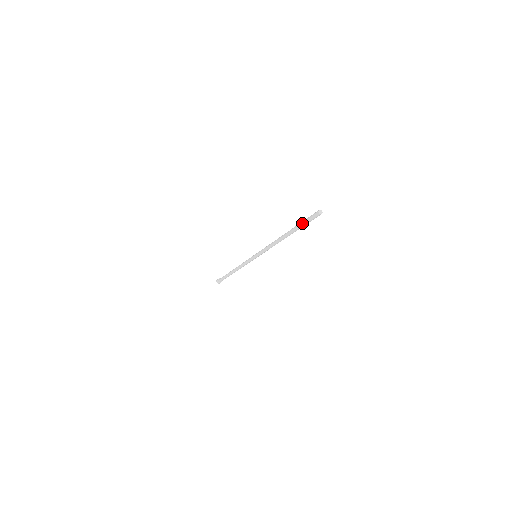
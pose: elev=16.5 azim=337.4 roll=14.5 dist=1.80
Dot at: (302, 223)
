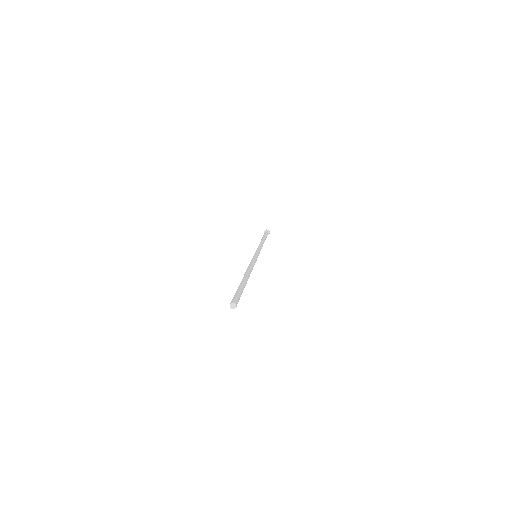
Dot at: occluded
